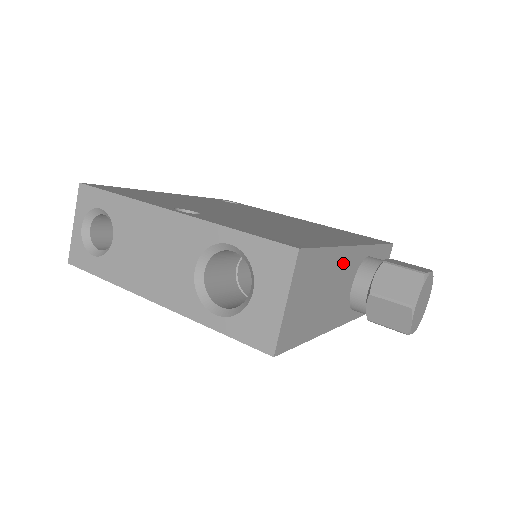
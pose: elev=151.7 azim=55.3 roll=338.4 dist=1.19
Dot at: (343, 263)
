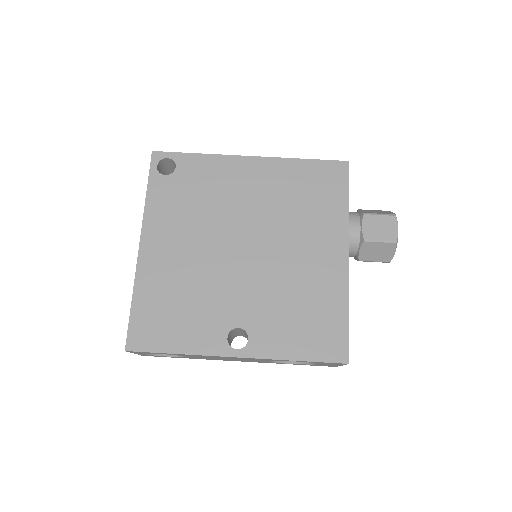
Dot at: occluded
